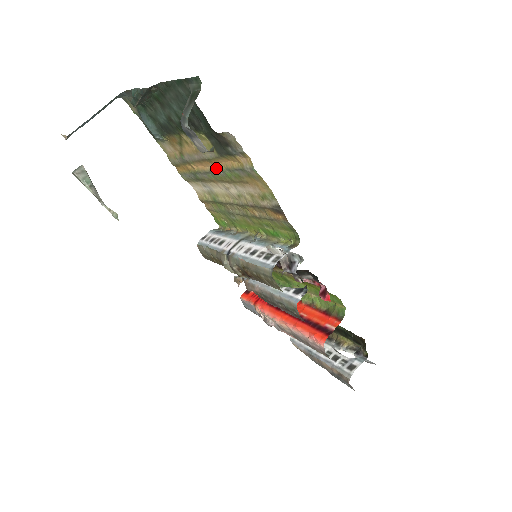
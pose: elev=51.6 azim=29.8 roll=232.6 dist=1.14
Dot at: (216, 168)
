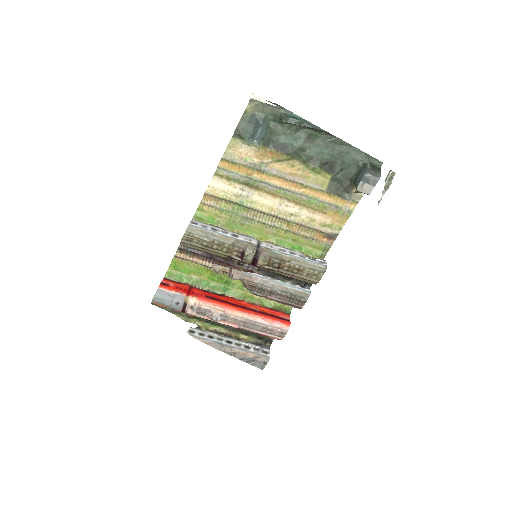
Dot at: (302, 193)
